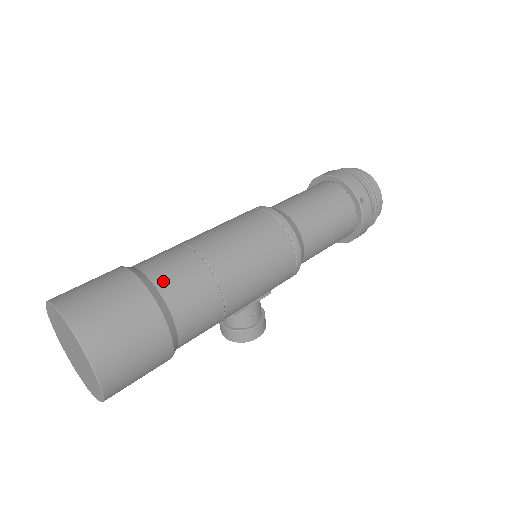
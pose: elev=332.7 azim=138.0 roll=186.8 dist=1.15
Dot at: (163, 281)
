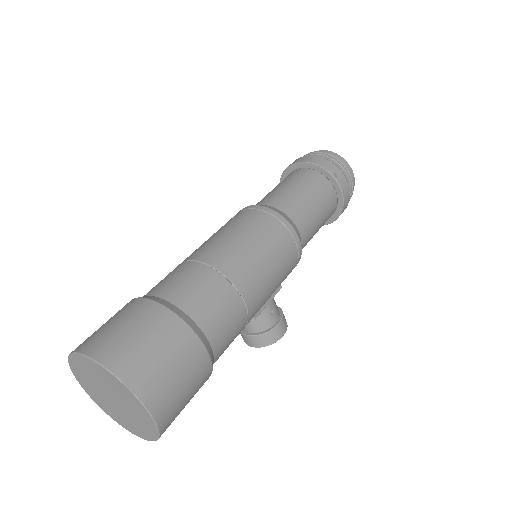
Dot at: (180, 298)
